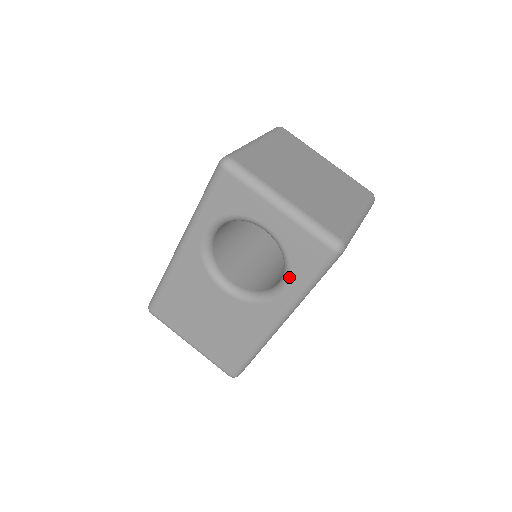
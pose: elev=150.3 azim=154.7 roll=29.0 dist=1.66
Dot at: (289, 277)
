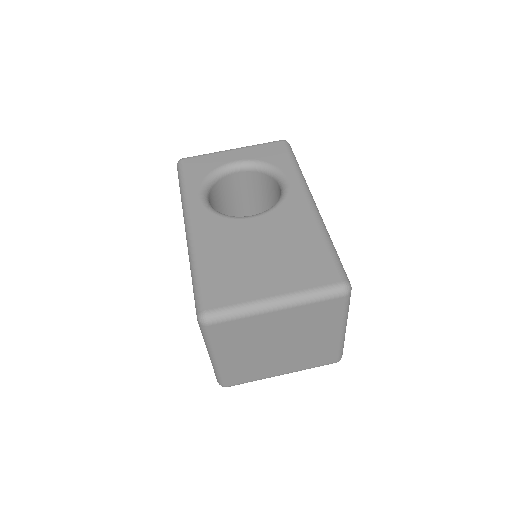
Dot at: occluded
